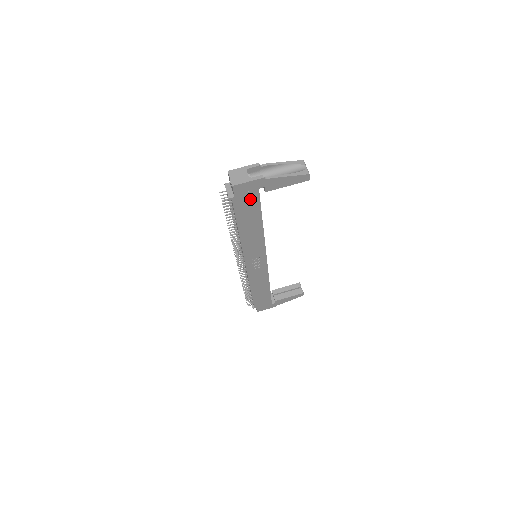
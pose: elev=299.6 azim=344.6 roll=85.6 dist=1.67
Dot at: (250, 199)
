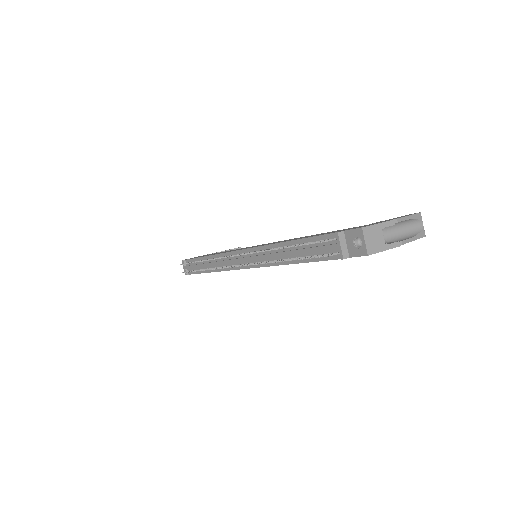
Dot at: occluded
